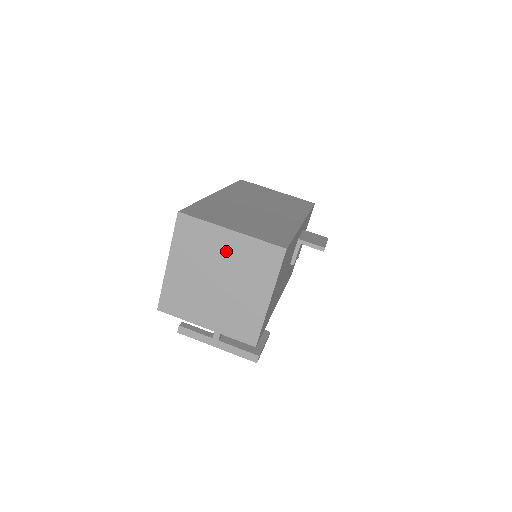
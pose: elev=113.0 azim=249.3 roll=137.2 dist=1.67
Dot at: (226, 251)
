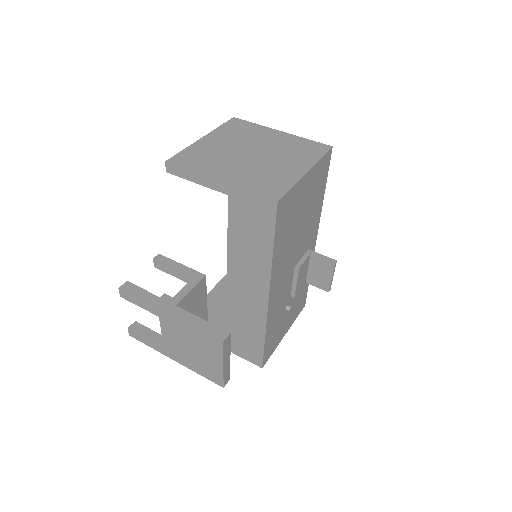
Dot at: (270, 140)
